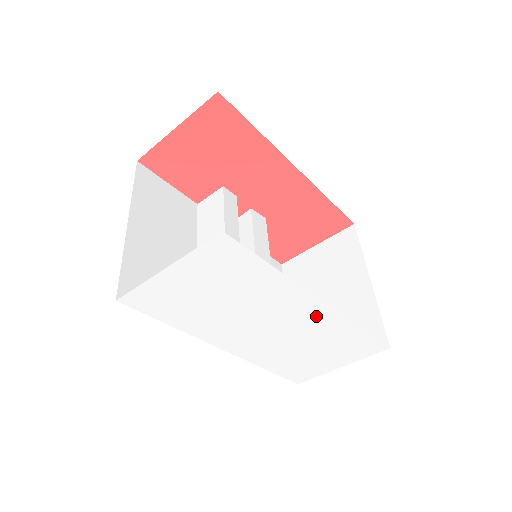
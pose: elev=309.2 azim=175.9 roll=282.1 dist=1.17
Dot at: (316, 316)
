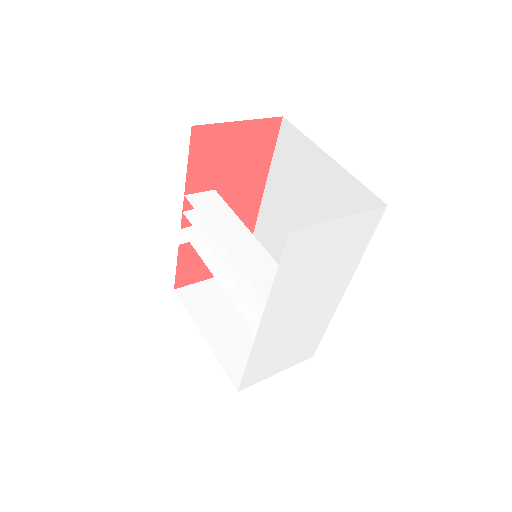
Dot at: (328, 307)
